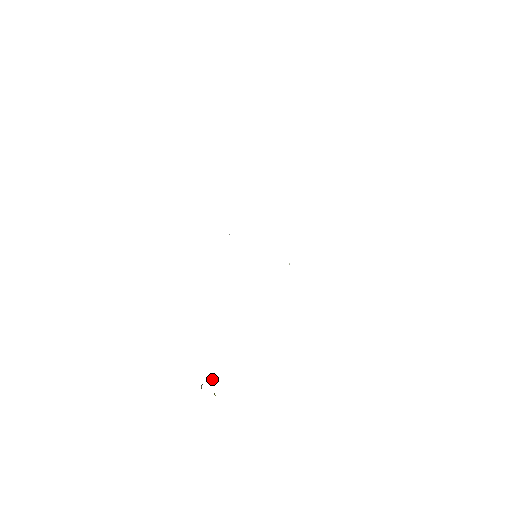
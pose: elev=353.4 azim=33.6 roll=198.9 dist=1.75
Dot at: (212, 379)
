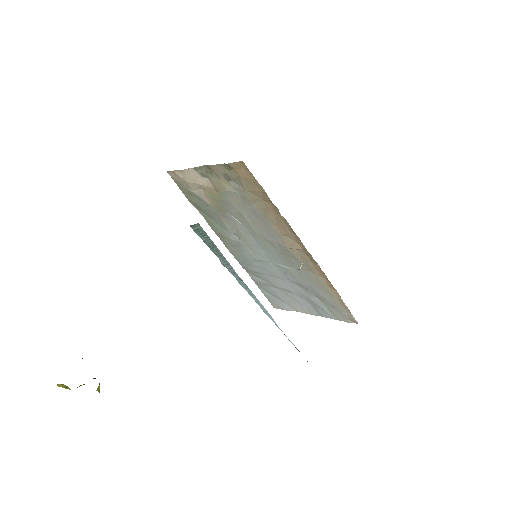
Dot at: occluded
